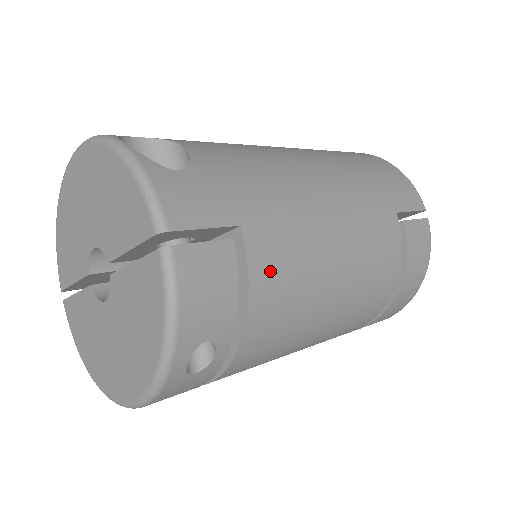
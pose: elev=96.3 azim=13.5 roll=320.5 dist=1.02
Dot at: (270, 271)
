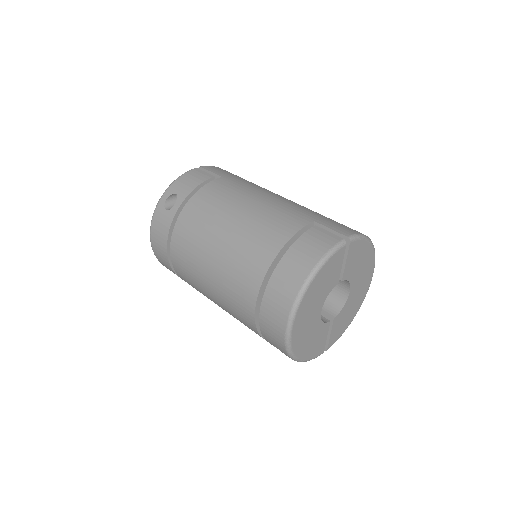
Dot at: (214, 188)
